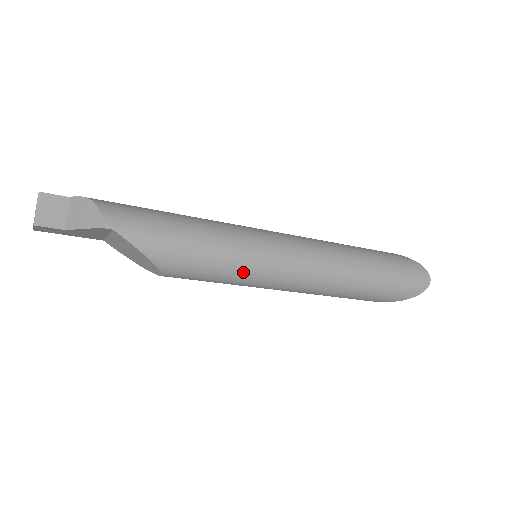
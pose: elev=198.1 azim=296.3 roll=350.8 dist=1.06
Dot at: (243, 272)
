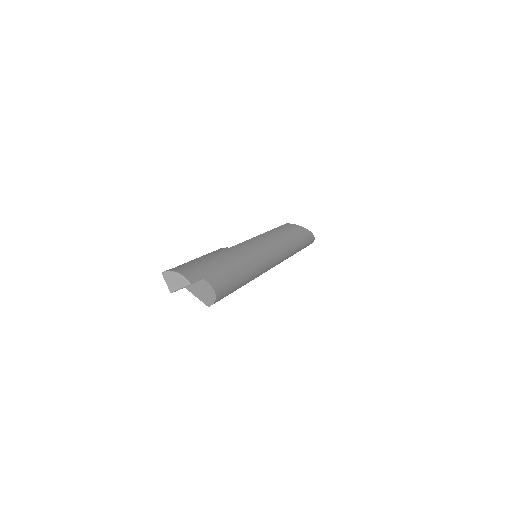
Dot at: occluded
